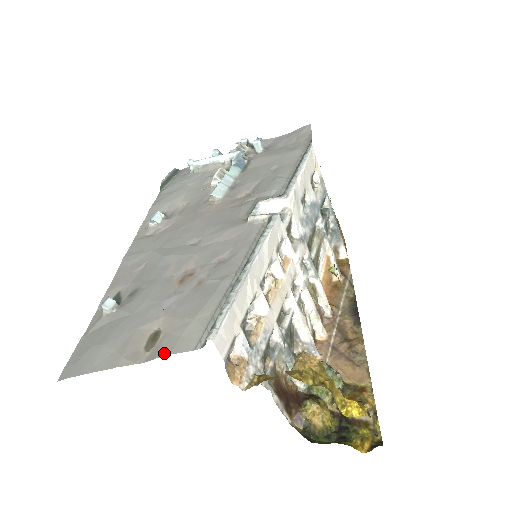
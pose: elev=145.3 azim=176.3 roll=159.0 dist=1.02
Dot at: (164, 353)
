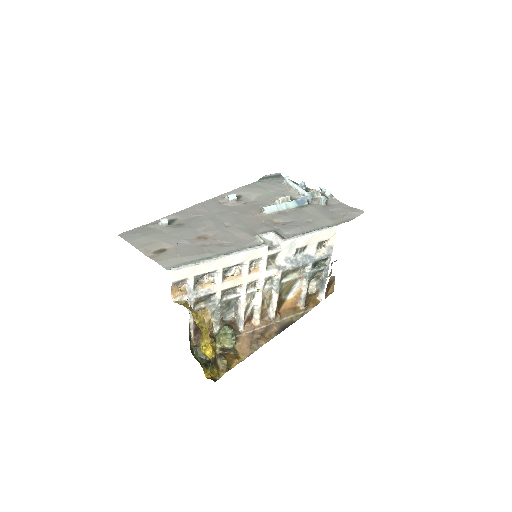
Dot at: (156, 260)
